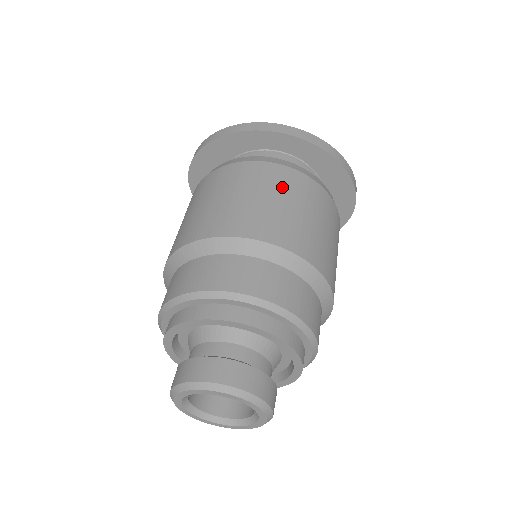
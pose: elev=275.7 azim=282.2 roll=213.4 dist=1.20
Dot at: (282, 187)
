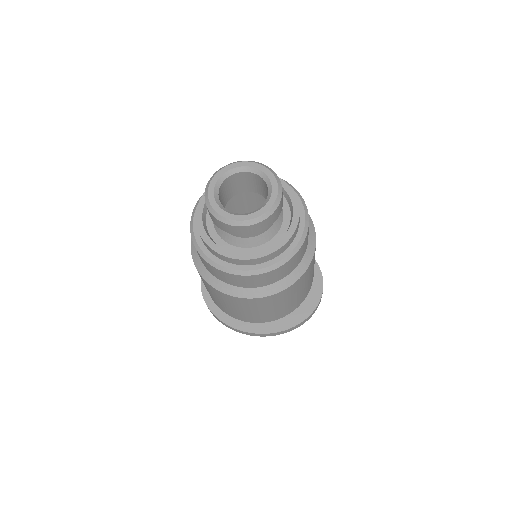
Dot at: occluded
